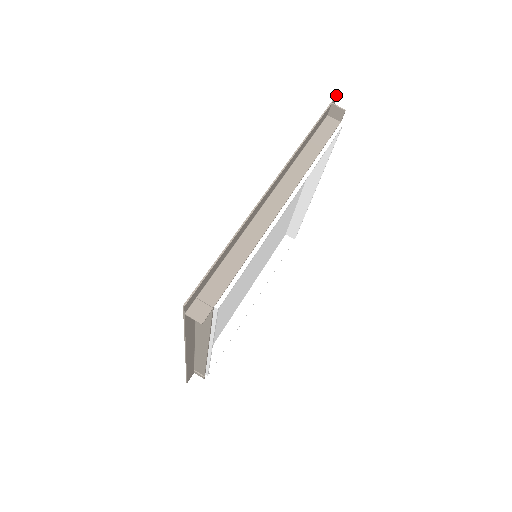
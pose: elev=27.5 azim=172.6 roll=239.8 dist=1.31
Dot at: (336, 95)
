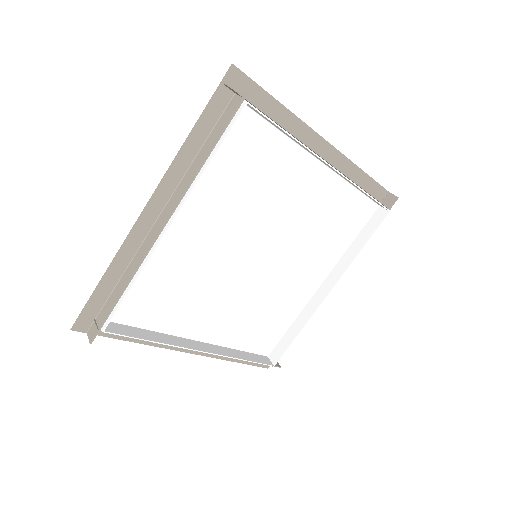
Dot at: (229, 67)
